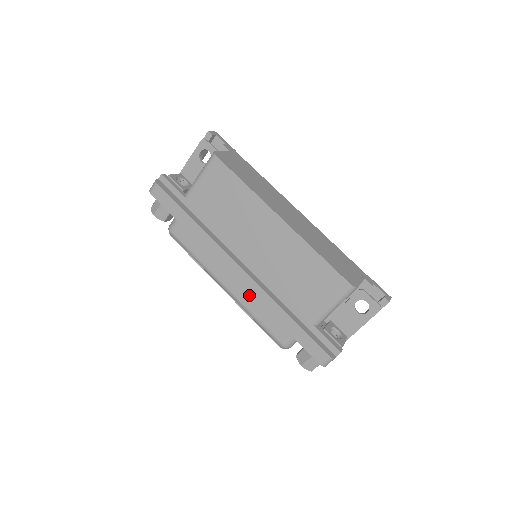
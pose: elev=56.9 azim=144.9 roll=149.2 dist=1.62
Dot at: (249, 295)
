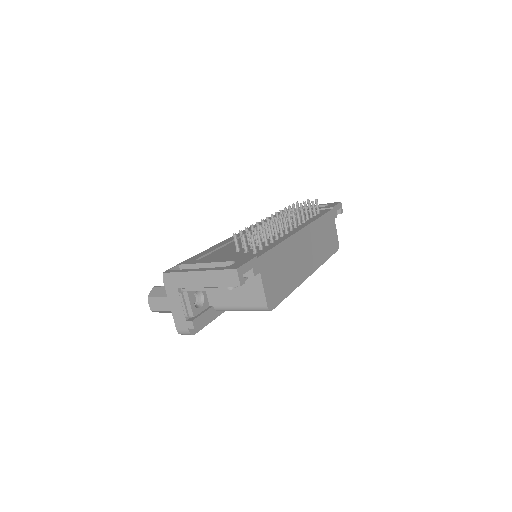
Dot at: occluded
